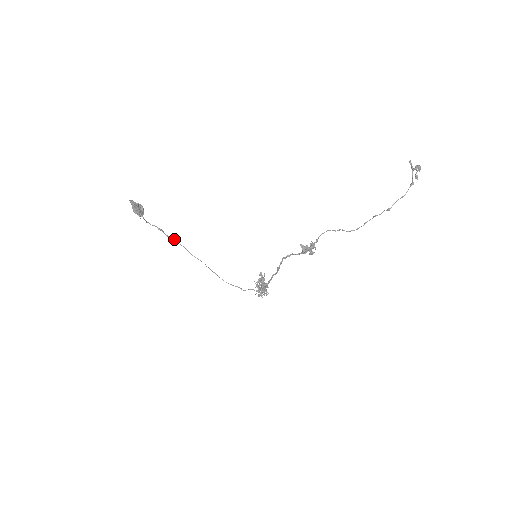
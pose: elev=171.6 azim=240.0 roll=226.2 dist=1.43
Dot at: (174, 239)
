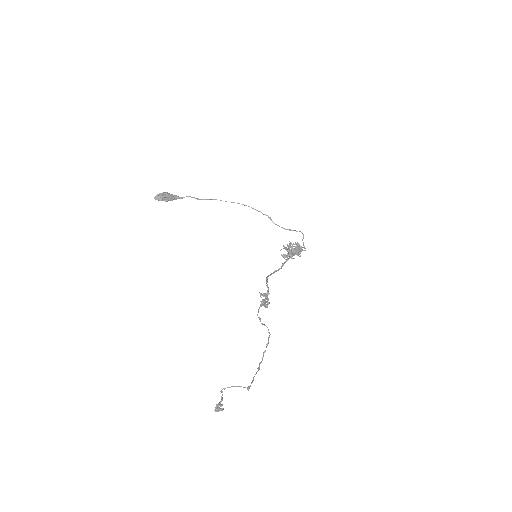
Dot at: (214, 199)
